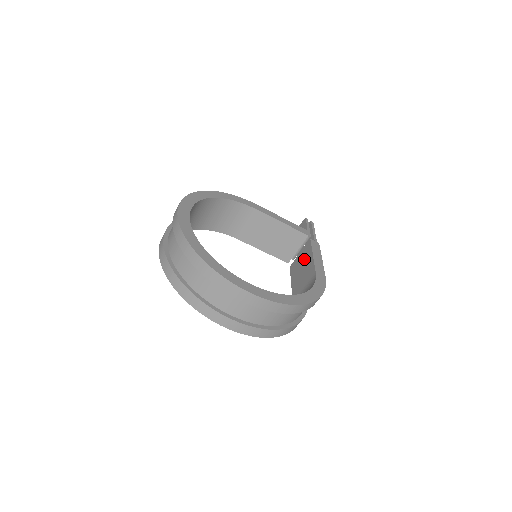
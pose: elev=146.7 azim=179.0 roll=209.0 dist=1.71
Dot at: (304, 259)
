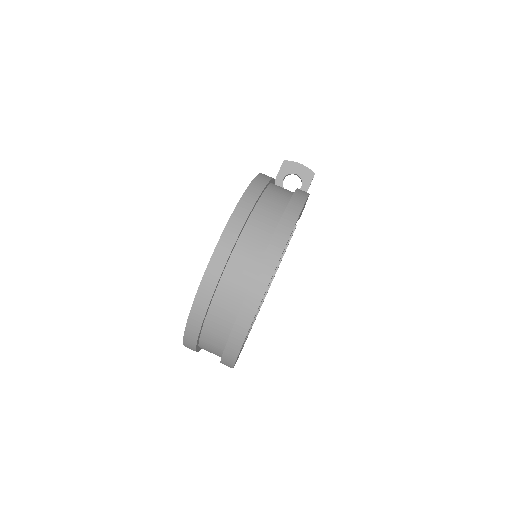
Dot at: occluded
